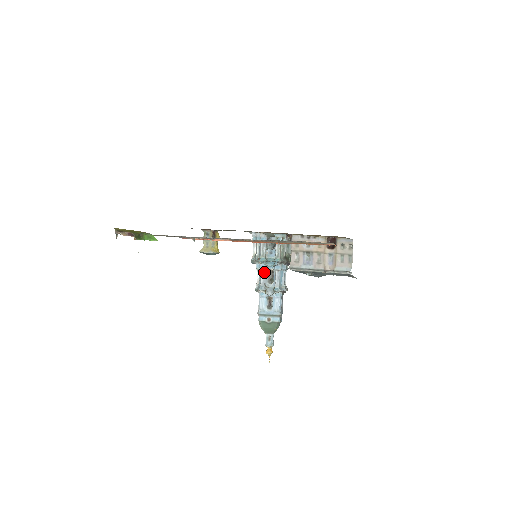
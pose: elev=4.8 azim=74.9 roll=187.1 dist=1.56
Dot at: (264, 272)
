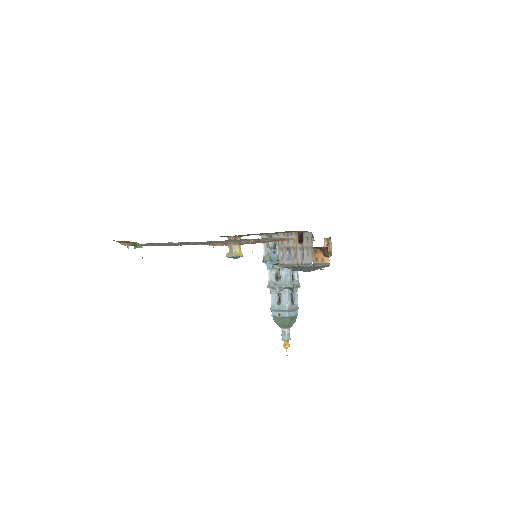
Dot at: (271, 271)
